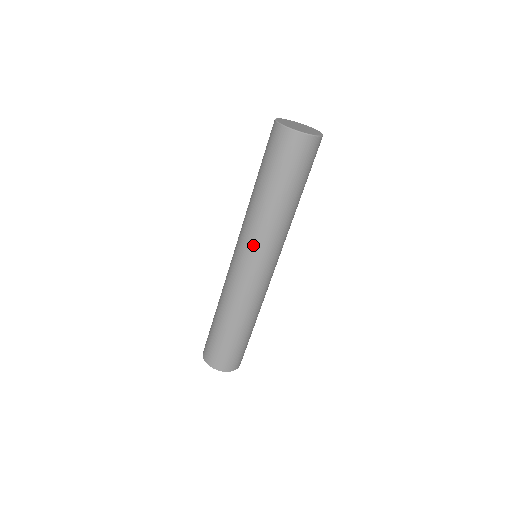
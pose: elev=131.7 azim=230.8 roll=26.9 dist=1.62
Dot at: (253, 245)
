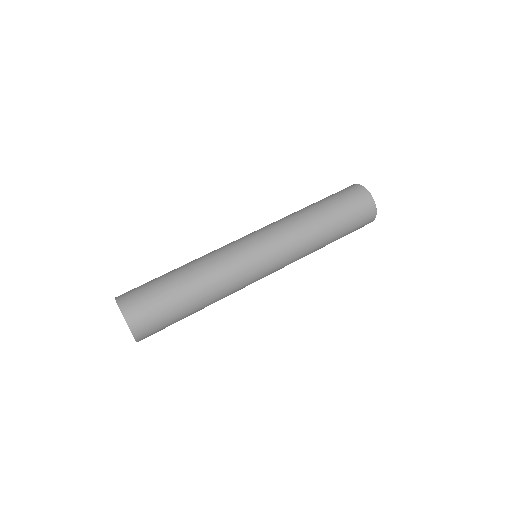
Dot at: (268, 228)
